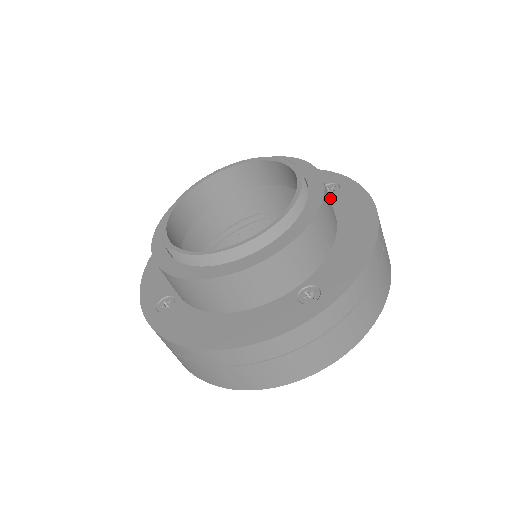
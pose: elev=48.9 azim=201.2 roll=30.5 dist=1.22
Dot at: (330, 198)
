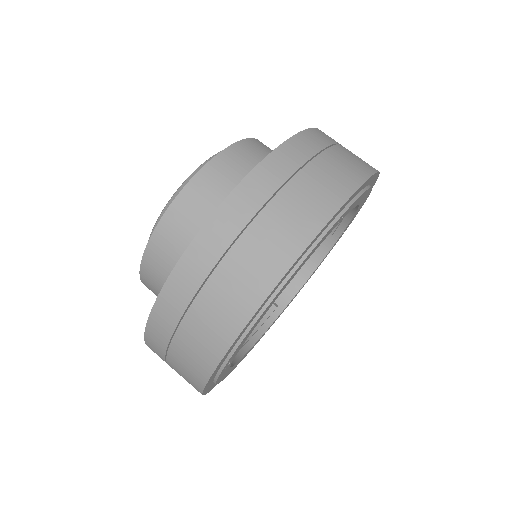
Dot at: occluded
